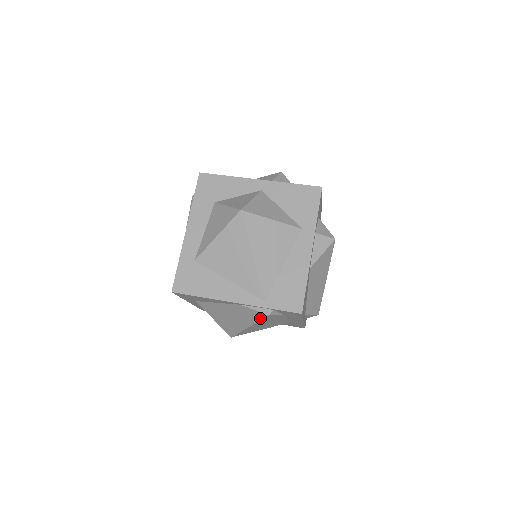
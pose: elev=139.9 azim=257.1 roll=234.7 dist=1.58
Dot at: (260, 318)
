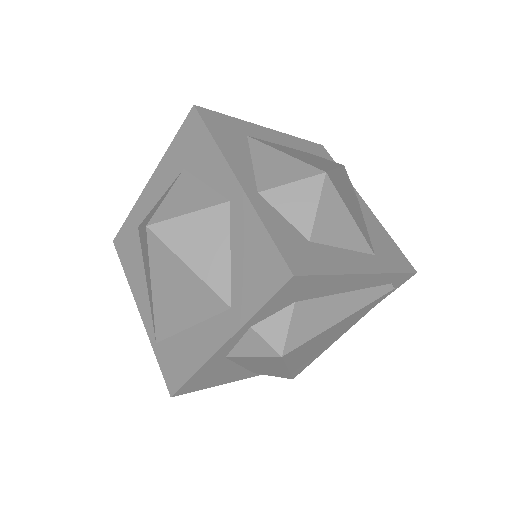
Dot at: occluded
